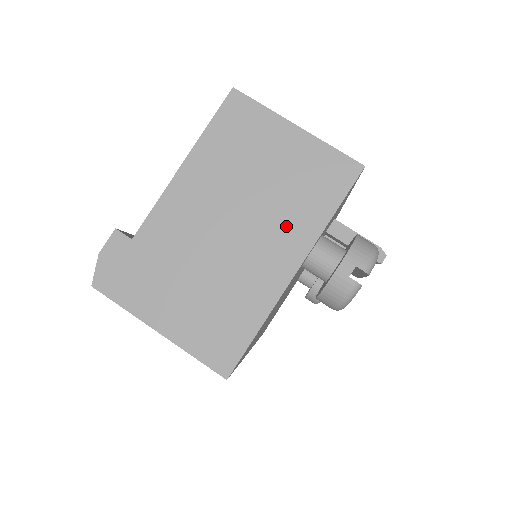
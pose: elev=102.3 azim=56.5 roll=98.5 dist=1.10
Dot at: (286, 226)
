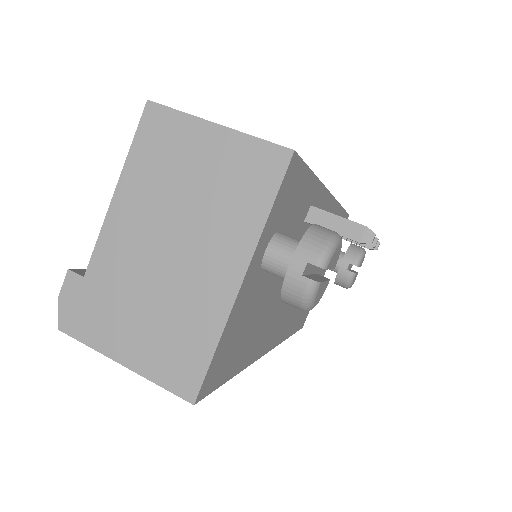
Dot at: (224, 234)
